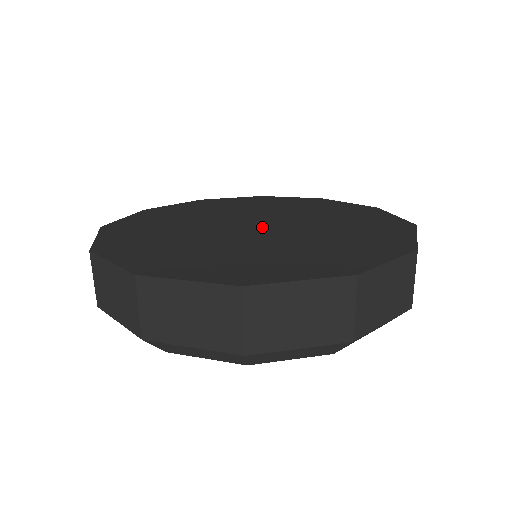
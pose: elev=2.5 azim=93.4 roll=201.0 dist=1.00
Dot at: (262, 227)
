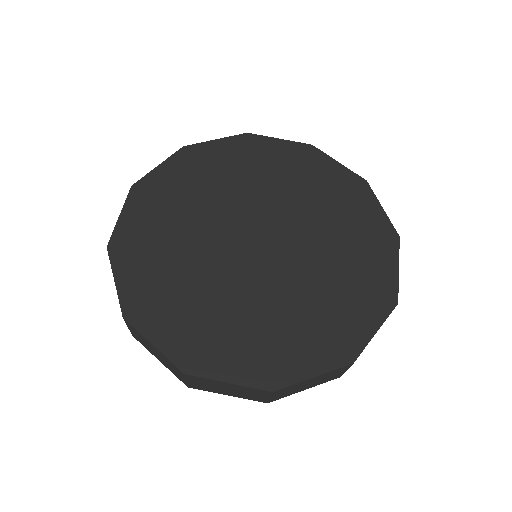
Dot at: (265, 246)
